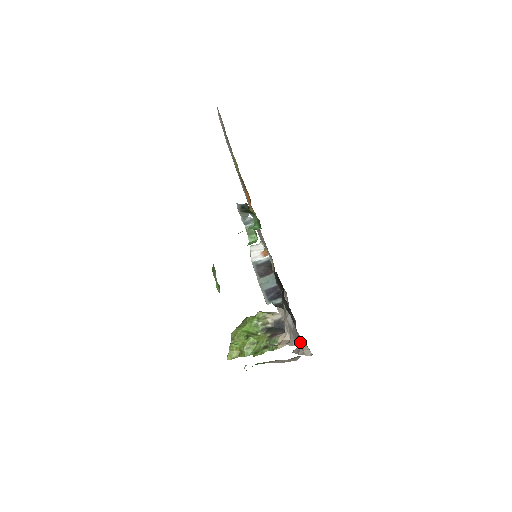
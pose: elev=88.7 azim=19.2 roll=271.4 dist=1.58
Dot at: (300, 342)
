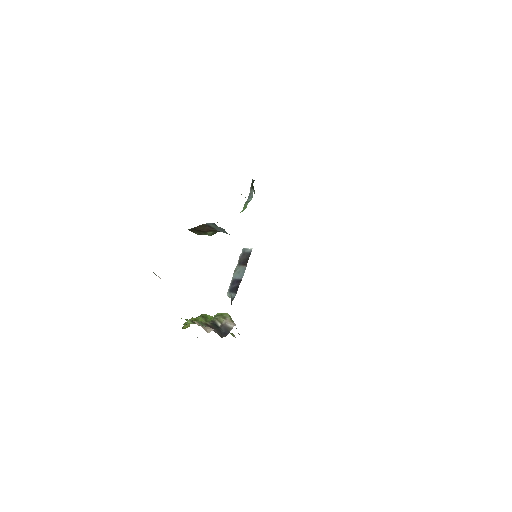
Dot at: occluded
